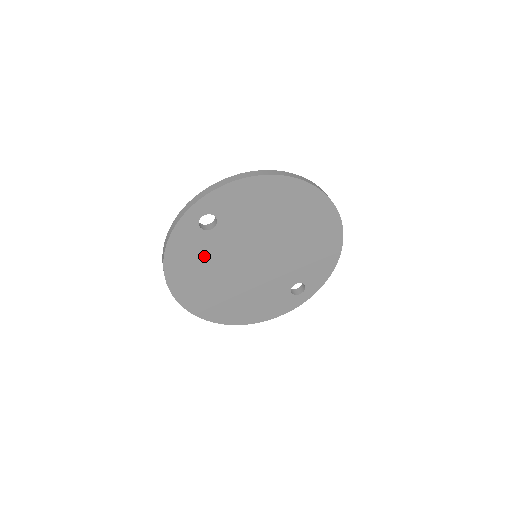
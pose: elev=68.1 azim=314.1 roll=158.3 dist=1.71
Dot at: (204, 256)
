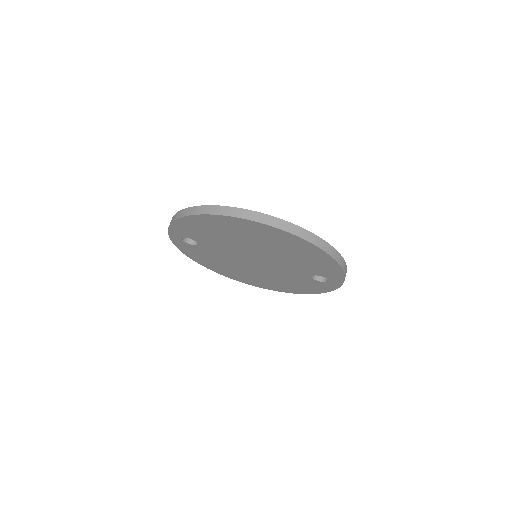
Dot at: (213, 257)
